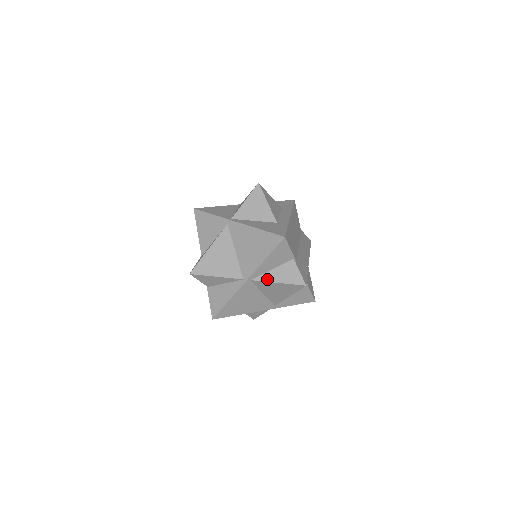
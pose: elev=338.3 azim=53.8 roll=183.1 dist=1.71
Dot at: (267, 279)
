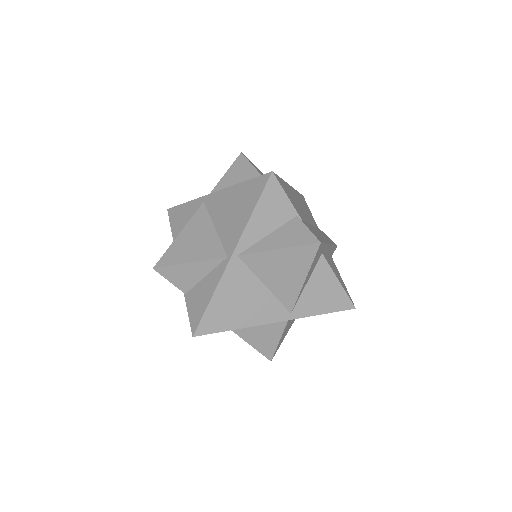
Dot at: (261, 248)
